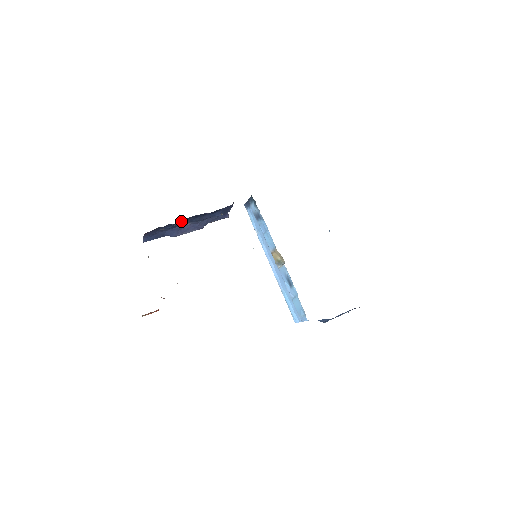
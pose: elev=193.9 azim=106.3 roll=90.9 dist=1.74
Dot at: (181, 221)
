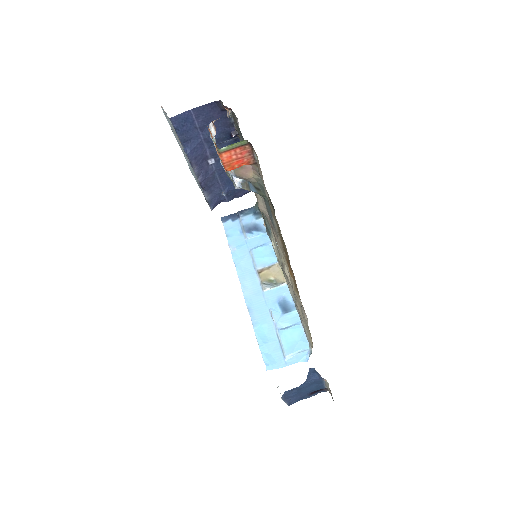
Dot at: (231, 143)
